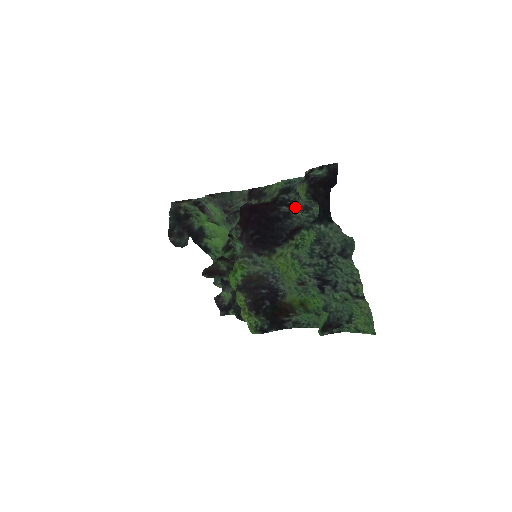
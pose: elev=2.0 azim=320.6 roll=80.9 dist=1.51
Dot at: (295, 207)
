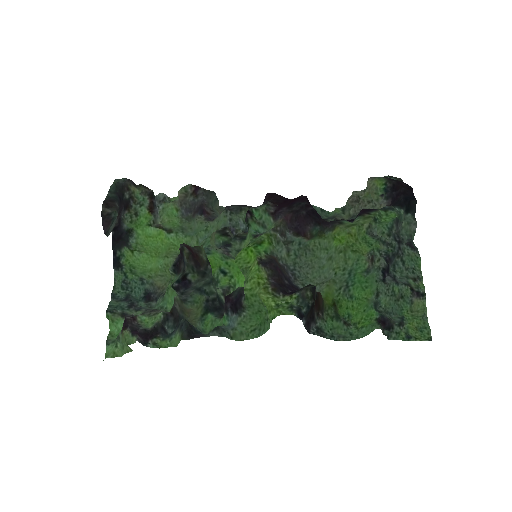
Dot at: occluded
